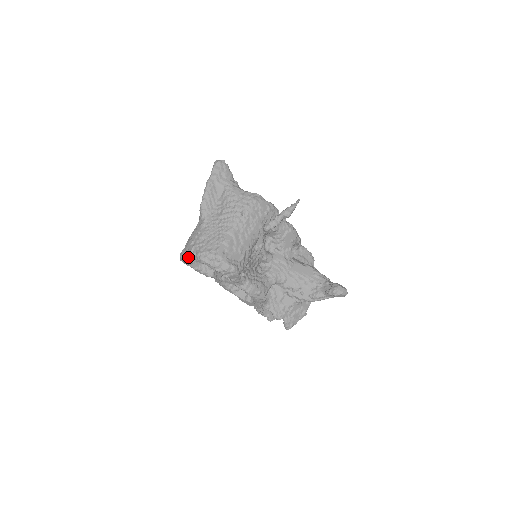
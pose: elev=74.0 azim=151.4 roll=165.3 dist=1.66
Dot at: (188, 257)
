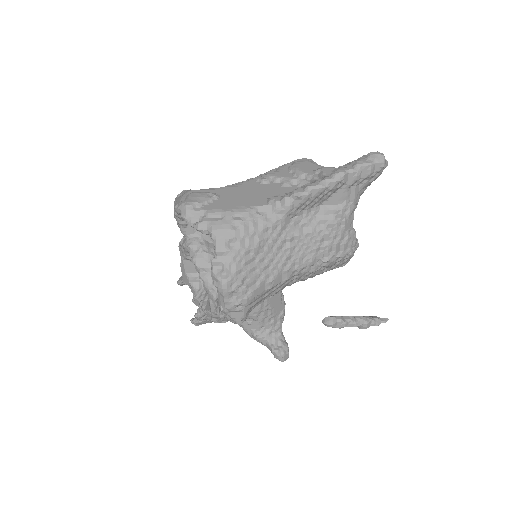
Dot at: occluded
